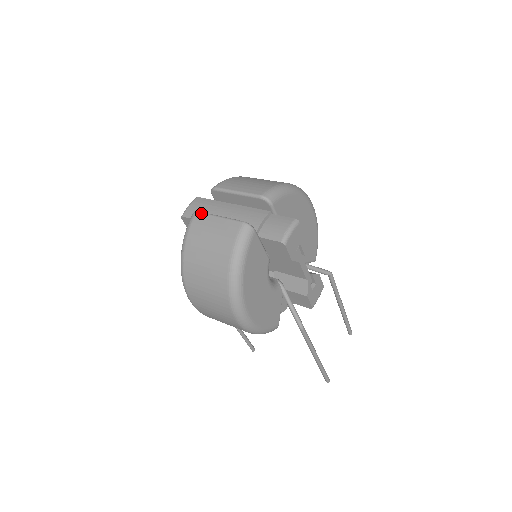
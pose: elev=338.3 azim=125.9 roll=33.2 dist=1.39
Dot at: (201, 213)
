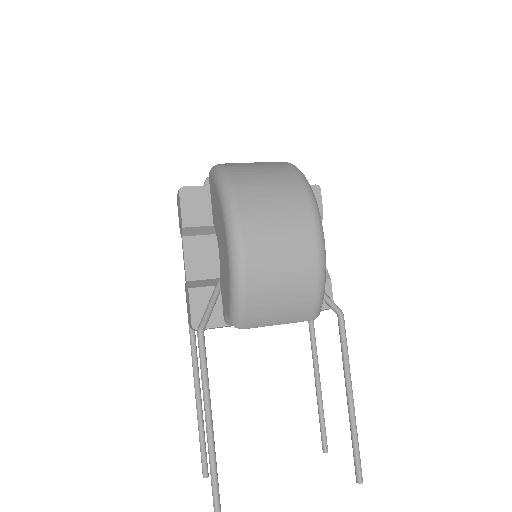
Dot at: (226, 163)
